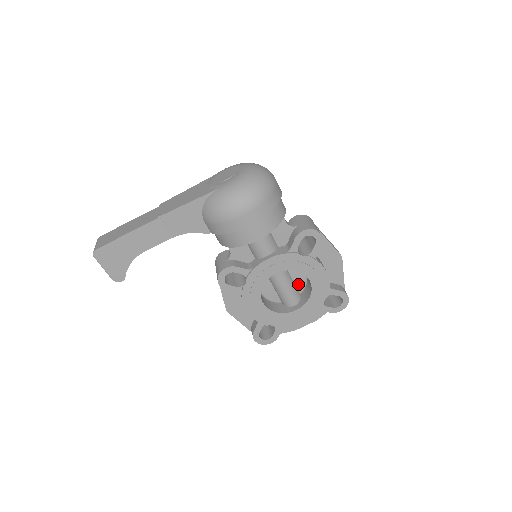
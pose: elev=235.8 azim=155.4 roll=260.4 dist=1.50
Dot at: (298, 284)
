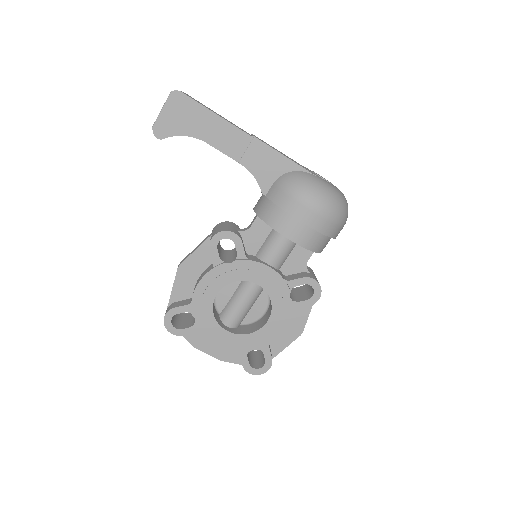
Dot at: (250, 315)
